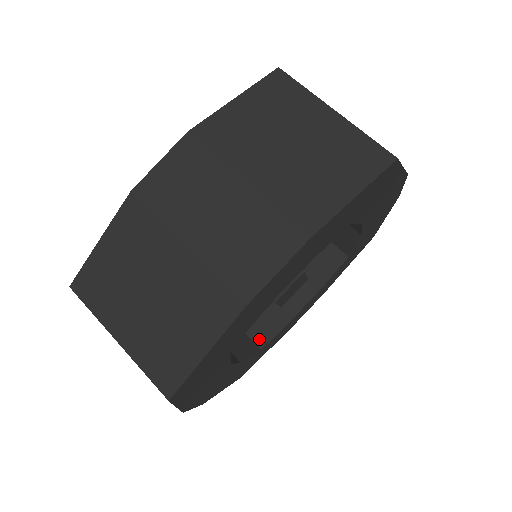
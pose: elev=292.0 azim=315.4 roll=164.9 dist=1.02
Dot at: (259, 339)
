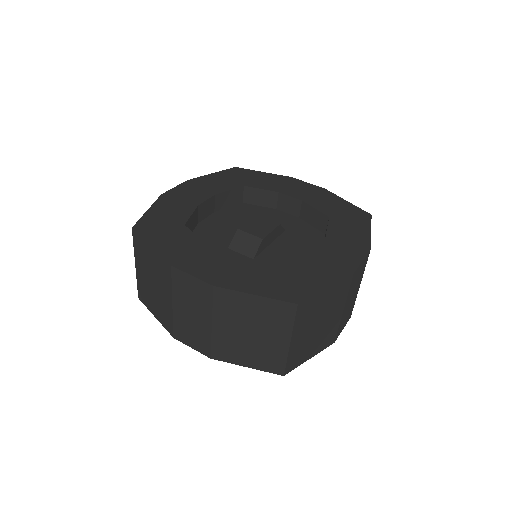
Dot at: occluded
